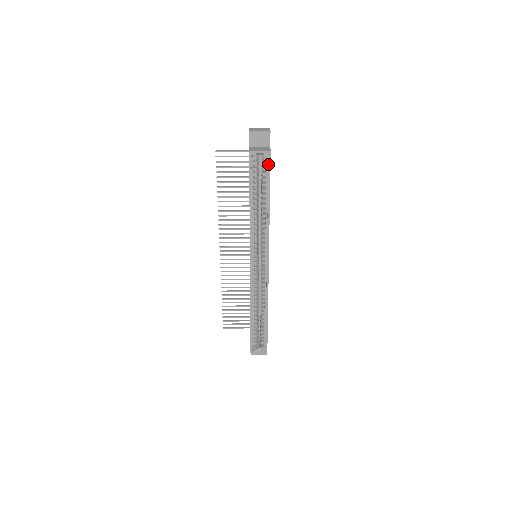
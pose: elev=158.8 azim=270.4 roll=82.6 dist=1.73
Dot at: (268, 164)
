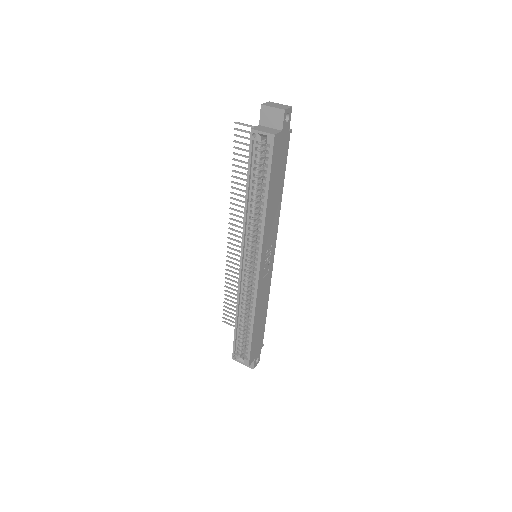
Dot at: (270, 150)
